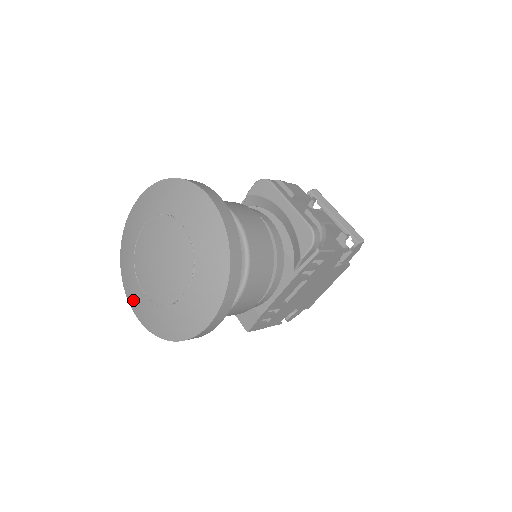
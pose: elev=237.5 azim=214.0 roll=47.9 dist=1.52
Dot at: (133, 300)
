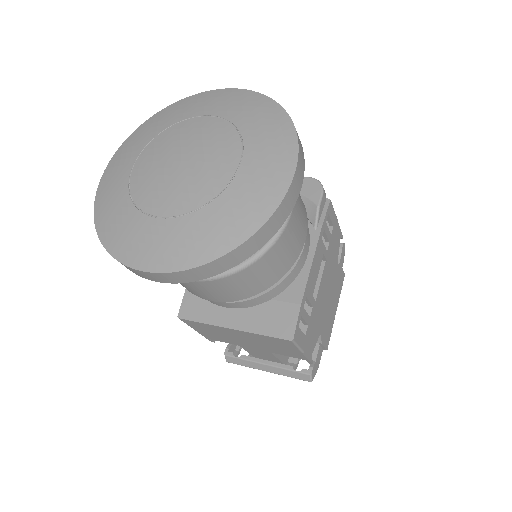
Dot at: (143, 251)
